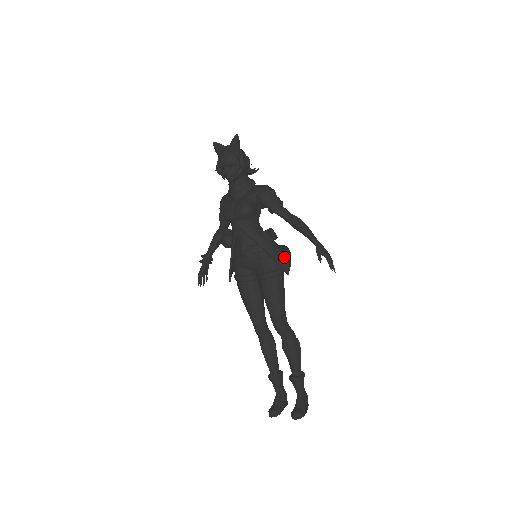
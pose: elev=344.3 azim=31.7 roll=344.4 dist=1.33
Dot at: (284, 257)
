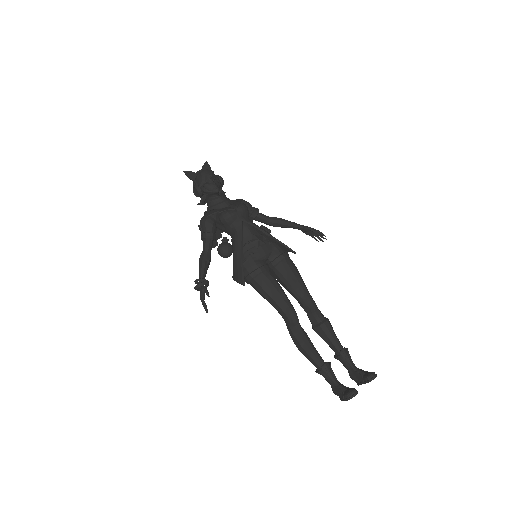
Dot at: occluded
